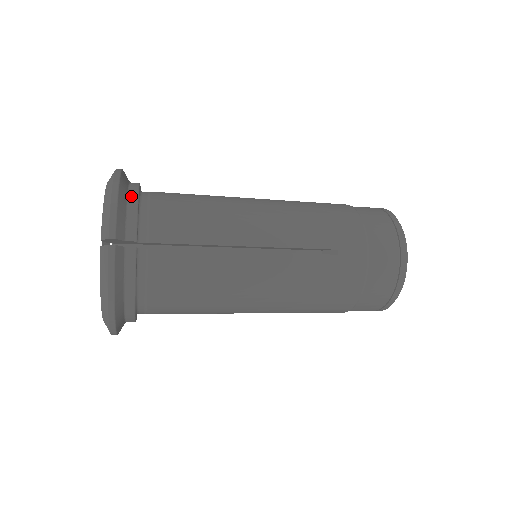
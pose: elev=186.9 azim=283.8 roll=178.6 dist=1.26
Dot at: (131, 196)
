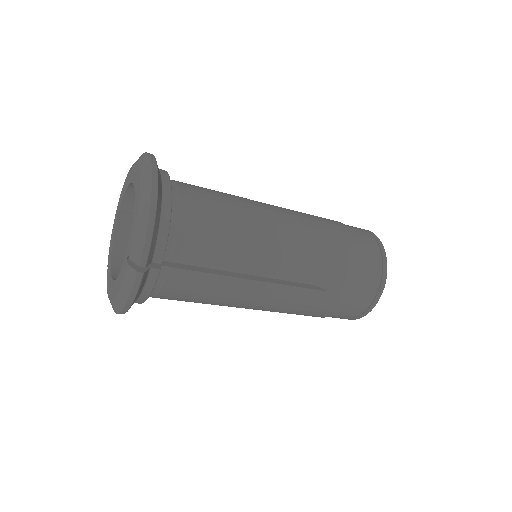
Dot at: (164, 212)
